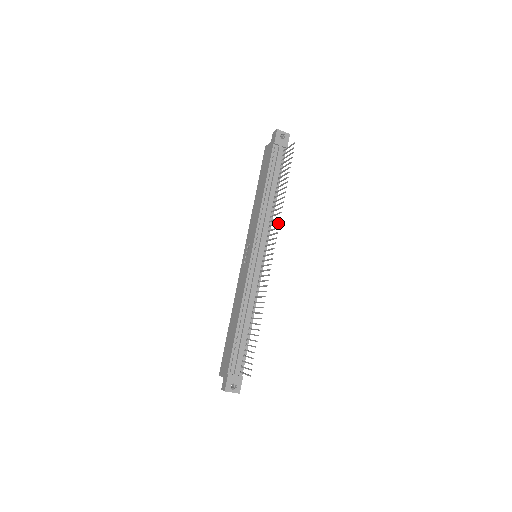
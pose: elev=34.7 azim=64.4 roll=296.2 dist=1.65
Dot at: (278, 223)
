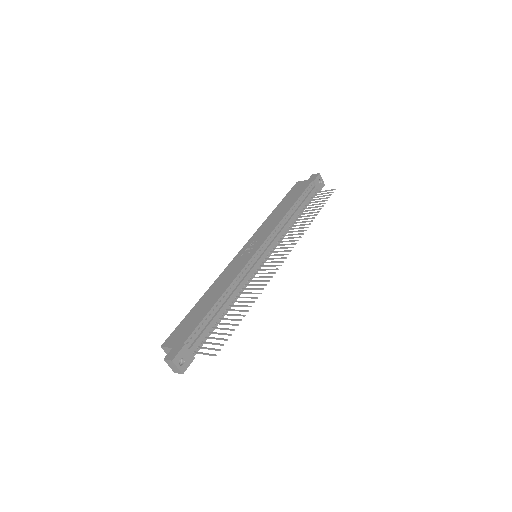
Dot at: (298, 237)
